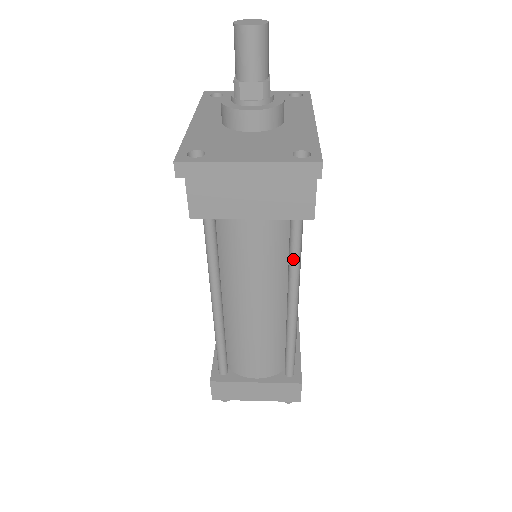
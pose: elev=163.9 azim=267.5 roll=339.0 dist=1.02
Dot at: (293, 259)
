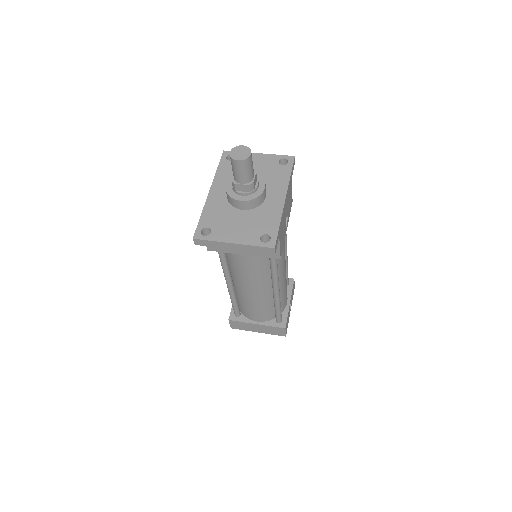
Dot at: (272, 271)
